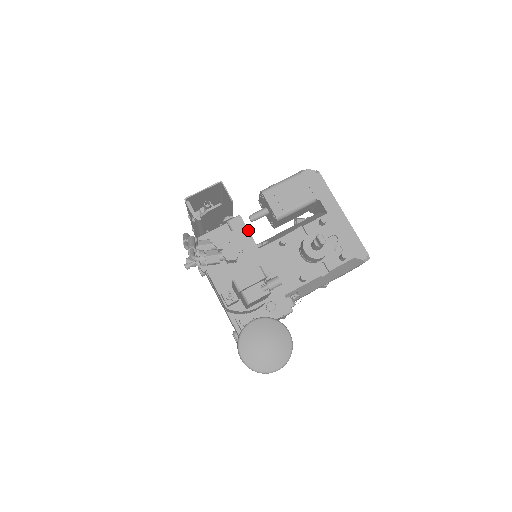
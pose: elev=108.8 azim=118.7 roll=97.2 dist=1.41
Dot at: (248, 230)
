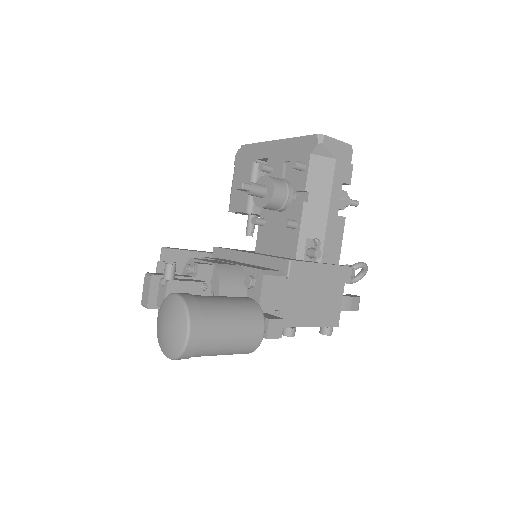
Dot at: (223, 249)
